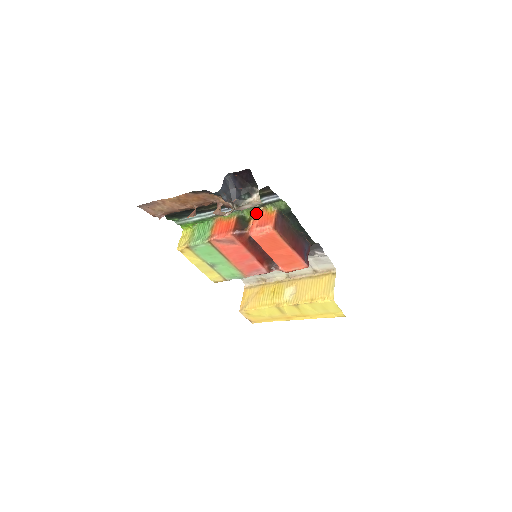
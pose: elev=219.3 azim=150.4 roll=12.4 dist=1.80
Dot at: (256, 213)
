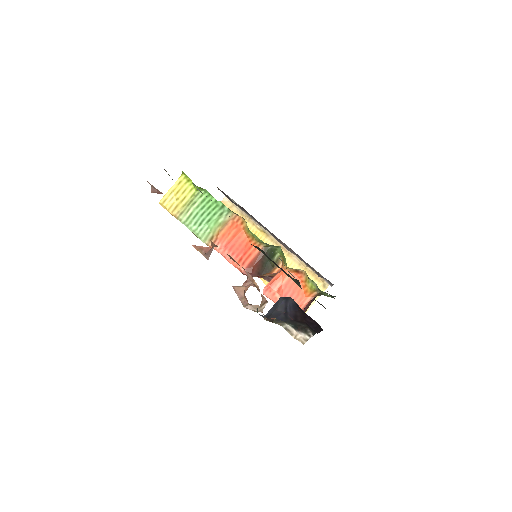
Dot at: (291, 269)
